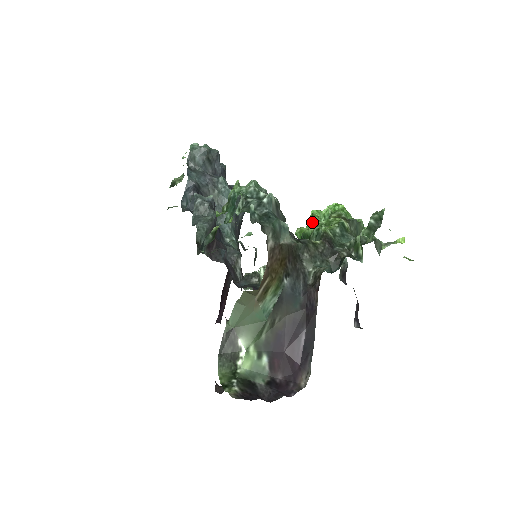
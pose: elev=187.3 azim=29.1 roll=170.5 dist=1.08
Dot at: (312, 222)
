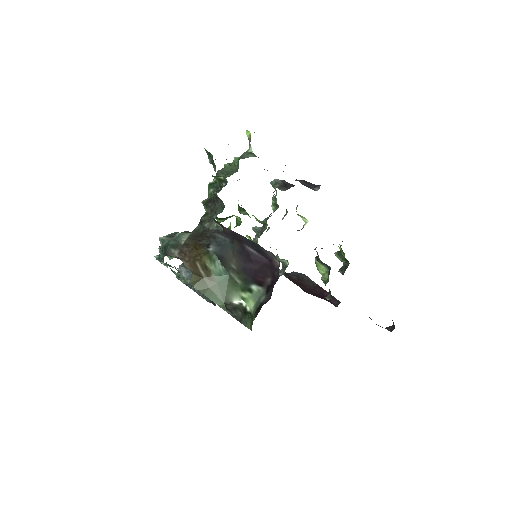
Dot at: occluded
